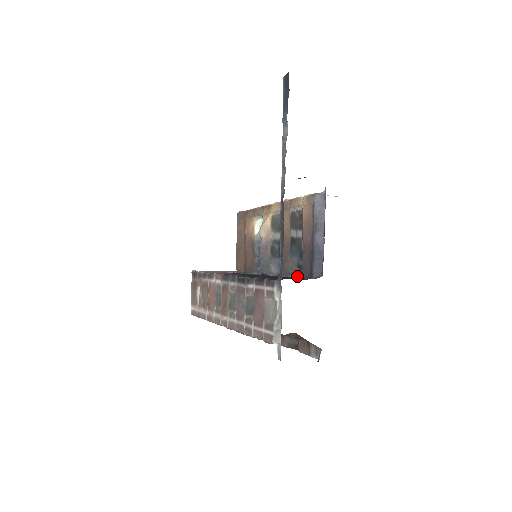
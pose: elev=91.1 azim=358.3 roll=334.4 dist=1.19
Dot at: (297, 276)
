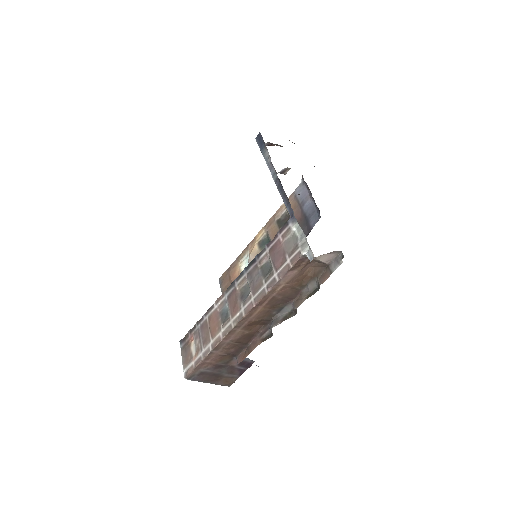
Dot at: occluded
